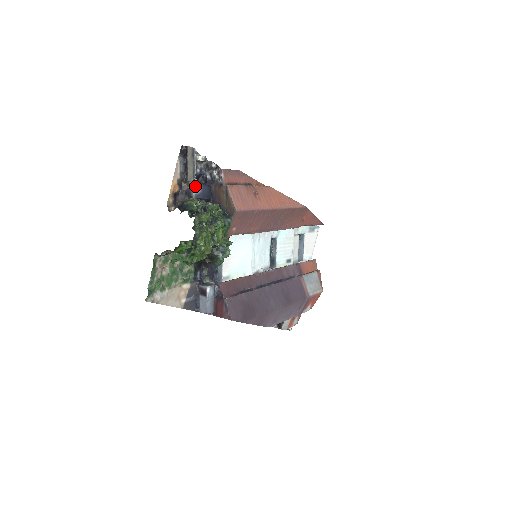
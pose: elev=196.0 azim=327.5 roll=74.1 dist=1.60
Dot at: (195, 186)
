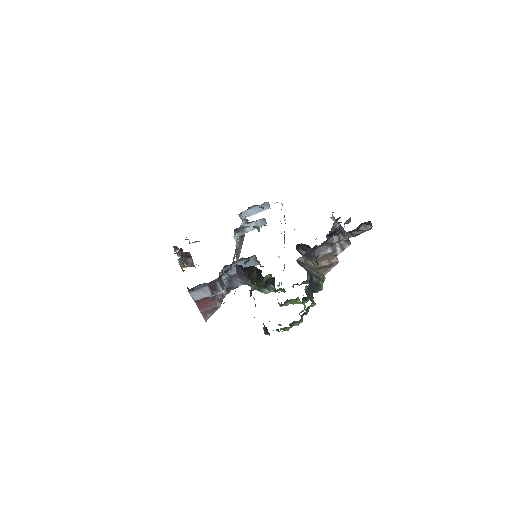
Dot at: (330, 251)
